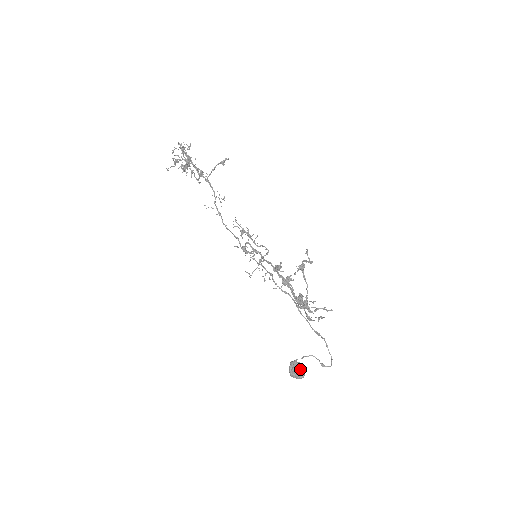
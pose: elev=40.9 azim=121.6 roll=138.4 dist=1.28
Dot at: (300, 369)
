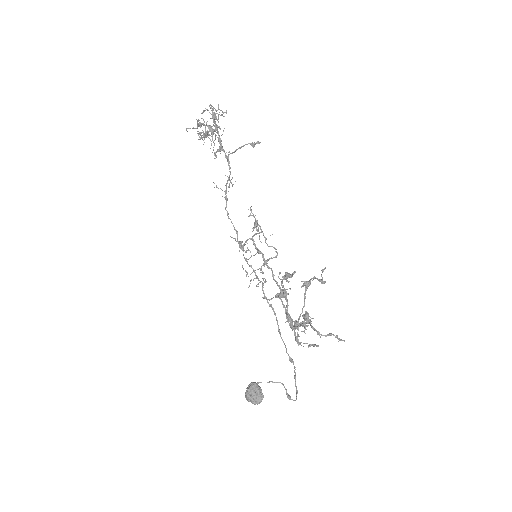
Dot at: (259, 393)
